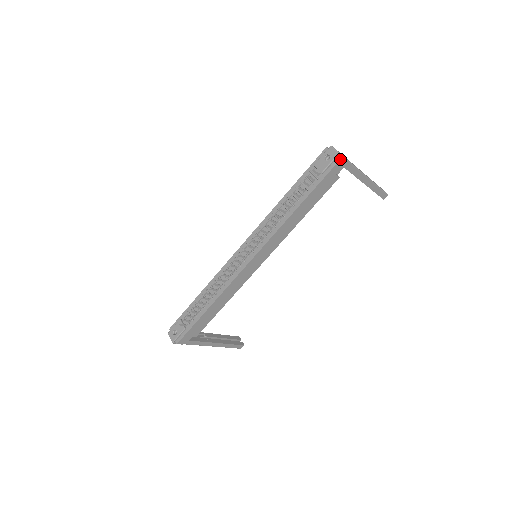
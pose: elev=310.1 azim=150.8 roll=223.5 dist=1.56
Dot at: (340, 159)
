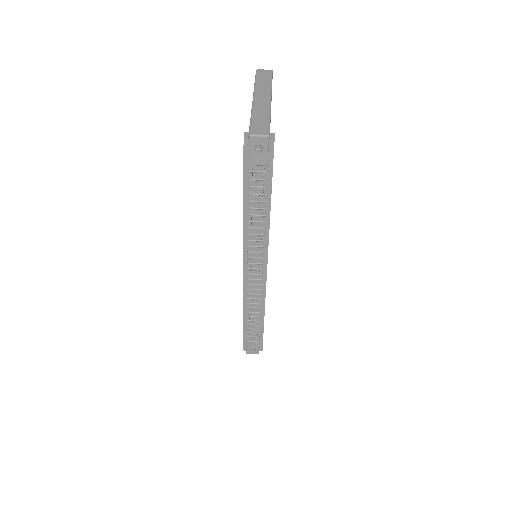
Dot at: (274, 140)
